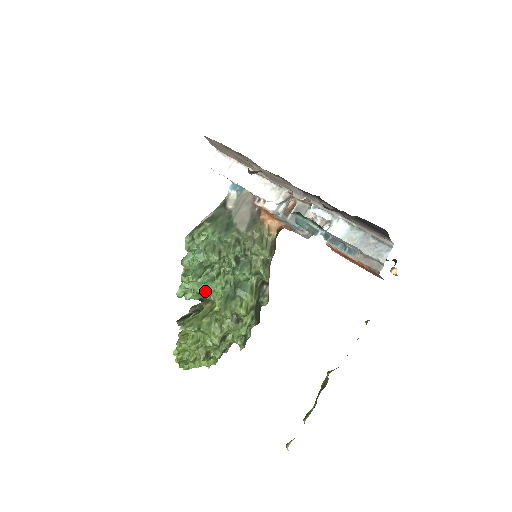
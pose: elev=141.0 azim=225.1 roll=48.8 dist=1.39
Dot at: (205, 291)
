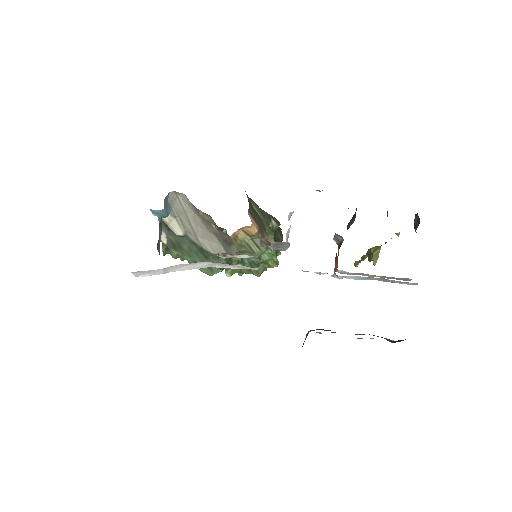
Dot at: occluded
